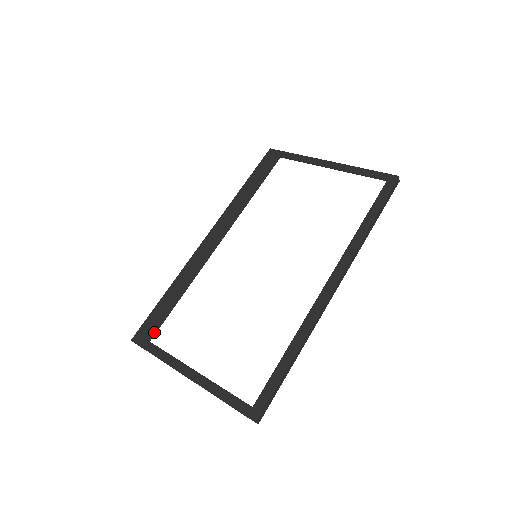
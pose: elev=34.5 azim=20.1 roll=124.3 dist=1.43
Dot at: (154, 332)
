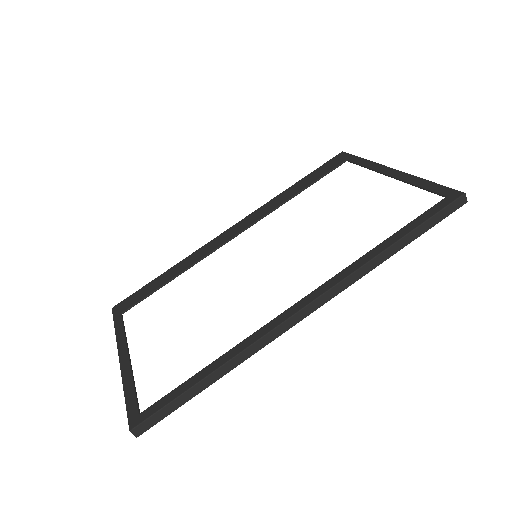
Dot at: (130, 306)
